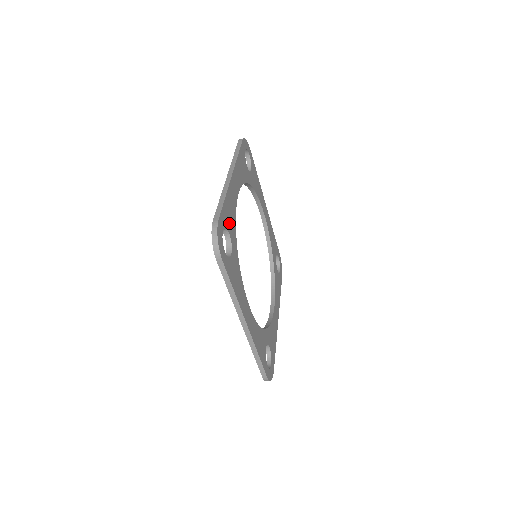
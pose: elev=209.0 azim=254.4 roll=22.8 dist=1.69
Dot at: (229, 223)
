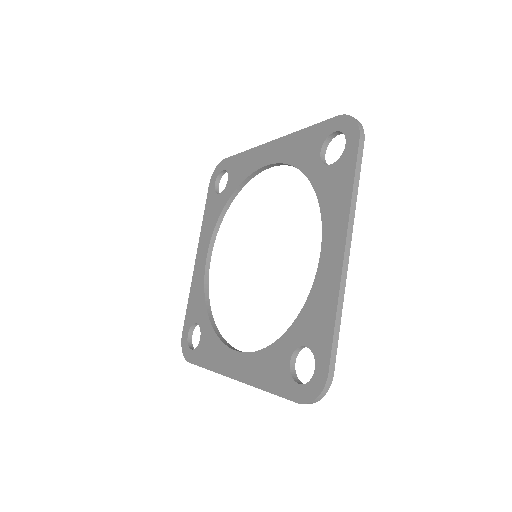
Dot at: occluded
